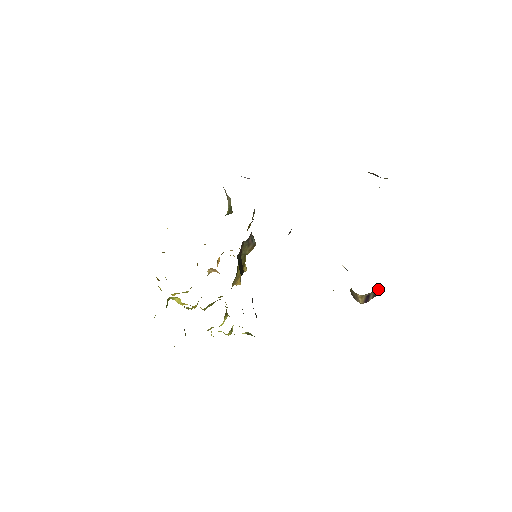
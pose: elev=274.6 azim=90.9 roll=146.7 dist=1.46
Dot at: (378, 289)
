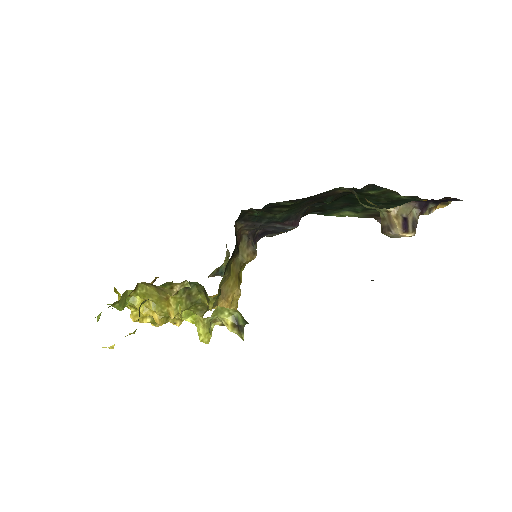
Dot at: (416, 211)
